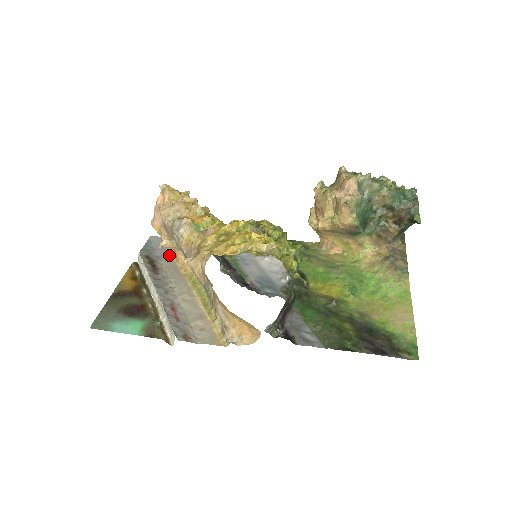
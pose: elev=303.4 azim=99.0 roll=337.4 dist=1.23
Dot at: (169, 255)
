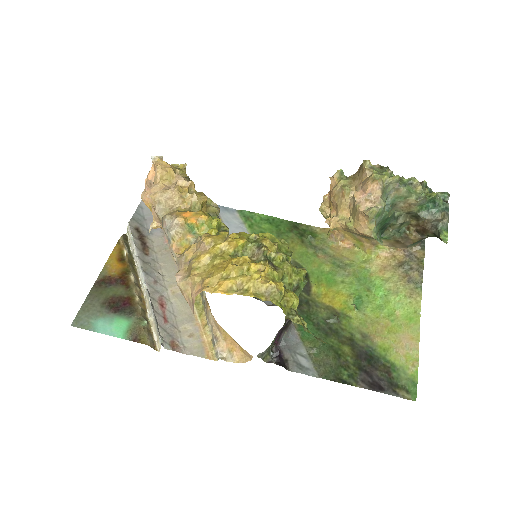
Dot at: (161, 229)
